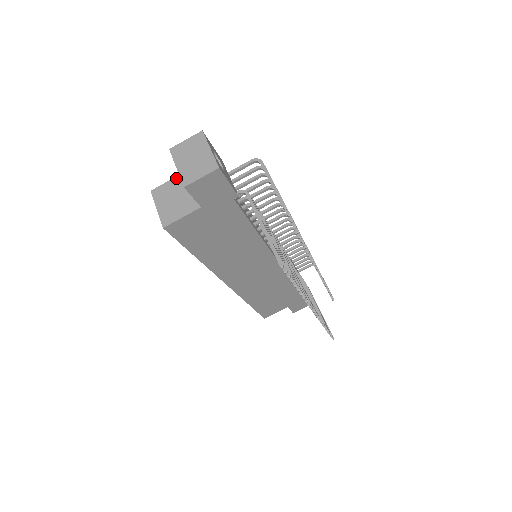
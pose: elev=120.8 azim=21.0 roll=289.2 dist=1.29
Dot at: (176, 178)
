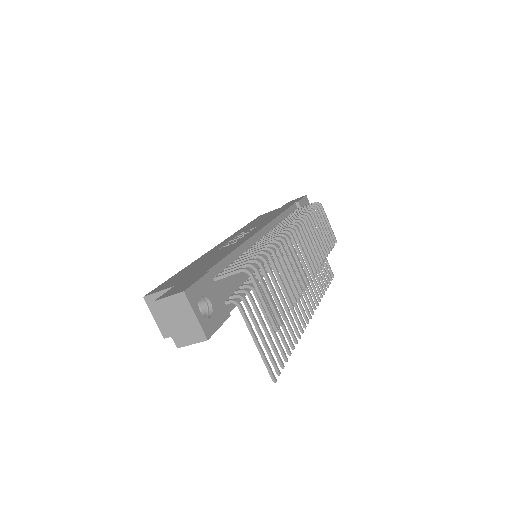
Dot at: (165, 291)
